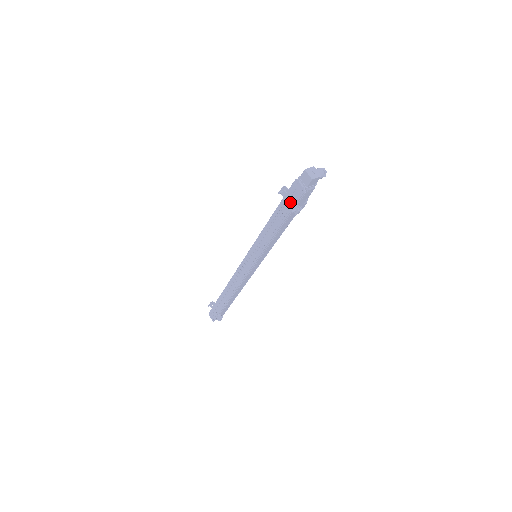
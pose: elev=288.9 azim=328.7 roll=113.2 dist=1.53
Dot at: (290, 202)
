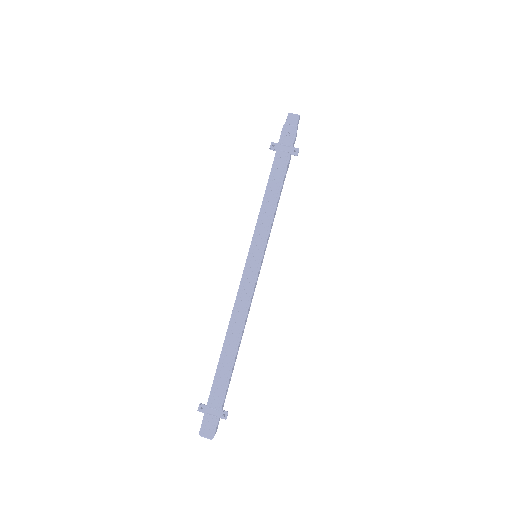
Dot at: (286, 149)
